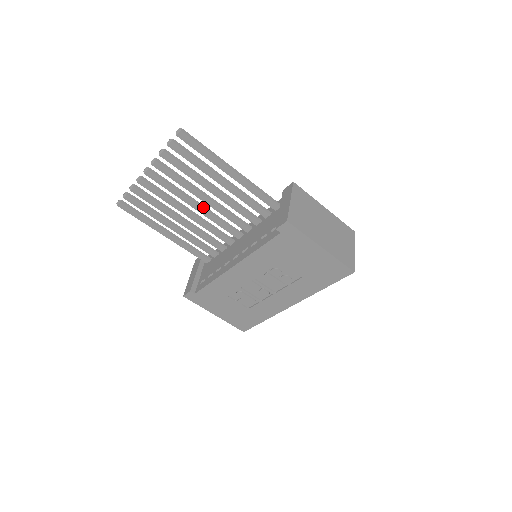
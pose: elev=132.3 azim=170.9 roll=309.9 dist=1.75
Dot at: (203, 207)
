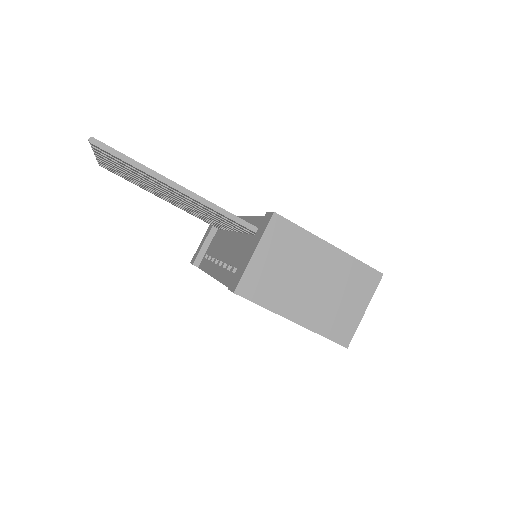
Dot at: occluded
